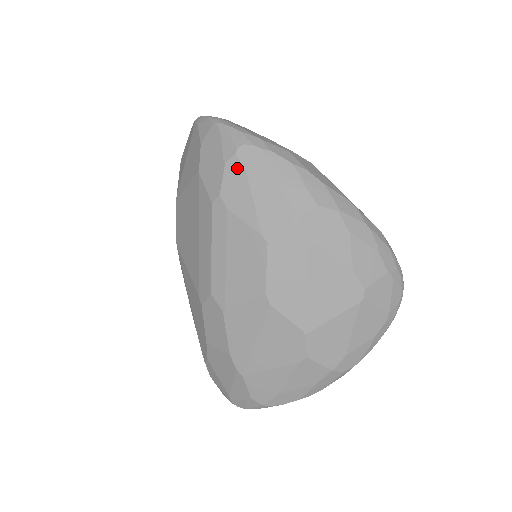
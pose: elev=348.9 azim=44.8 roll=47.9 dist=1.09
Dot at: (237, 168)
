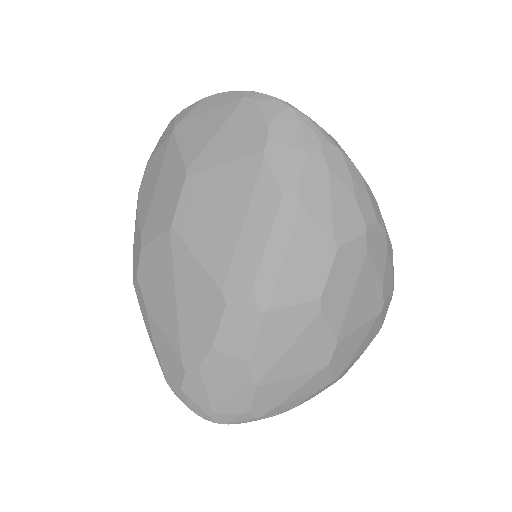
Dot at: (320, 164)
